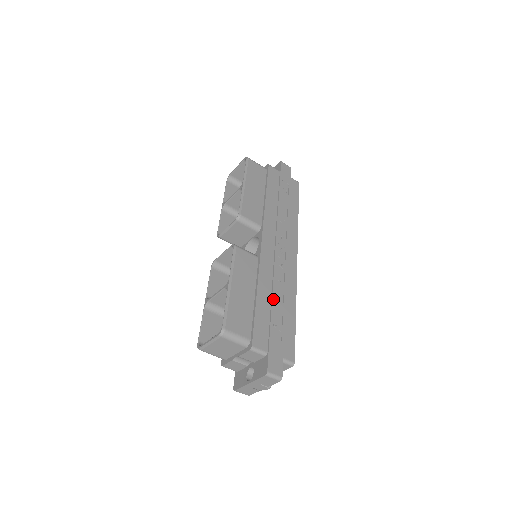
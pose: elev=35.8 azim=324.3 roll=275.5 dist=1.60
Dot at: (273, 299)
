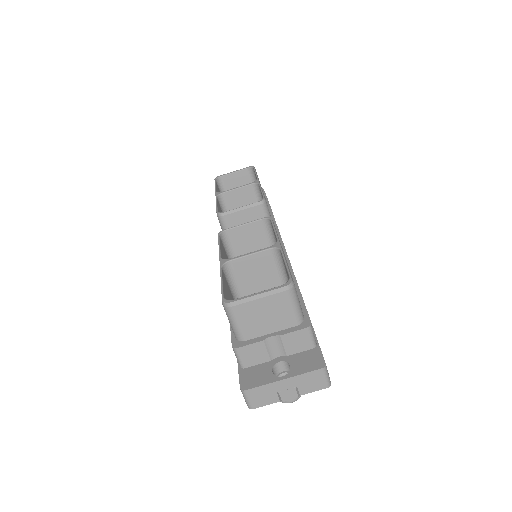
Dot at: occluded
